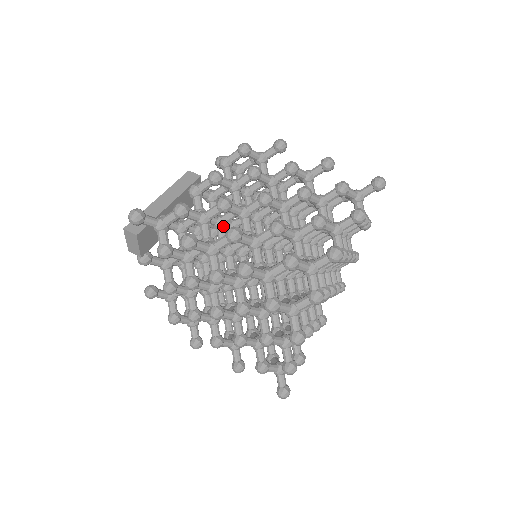
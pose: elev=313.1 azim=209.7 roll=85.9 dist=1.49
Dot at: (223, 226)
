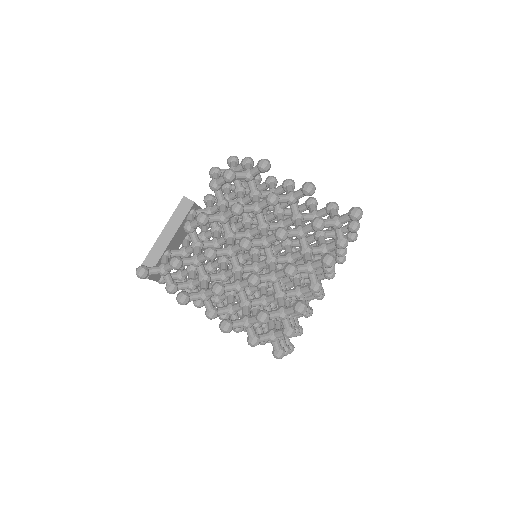
Dot at: occluded
